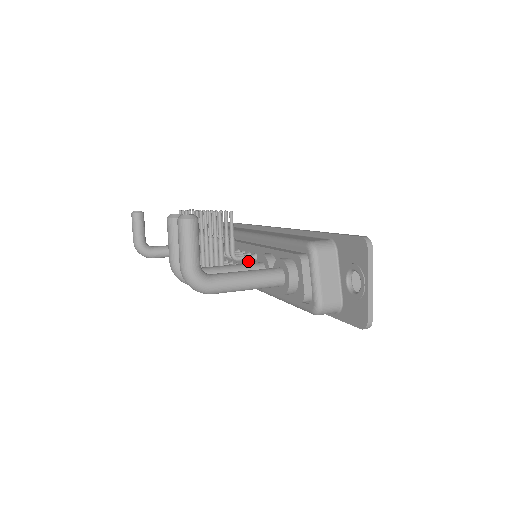
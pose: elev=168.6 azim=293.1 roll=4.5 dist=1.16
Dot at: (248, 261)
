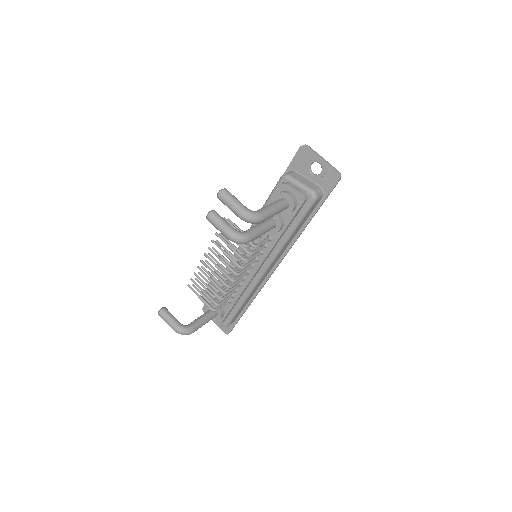
Dot at: occluded
